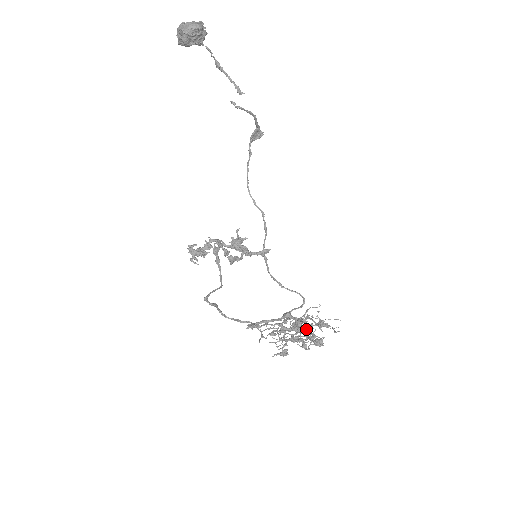
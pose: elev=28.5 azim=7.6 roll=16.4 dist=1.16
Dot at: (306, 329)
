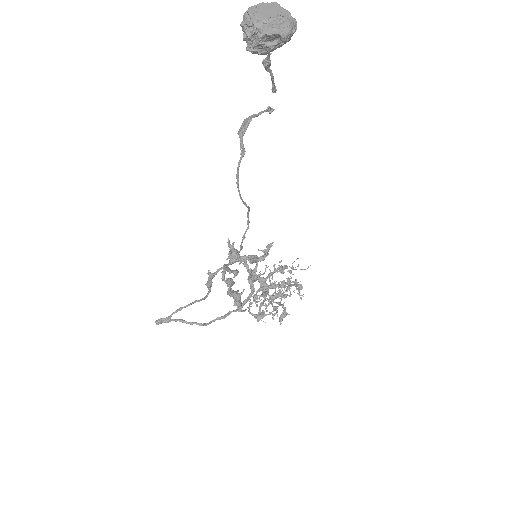
Dot at: occluded
